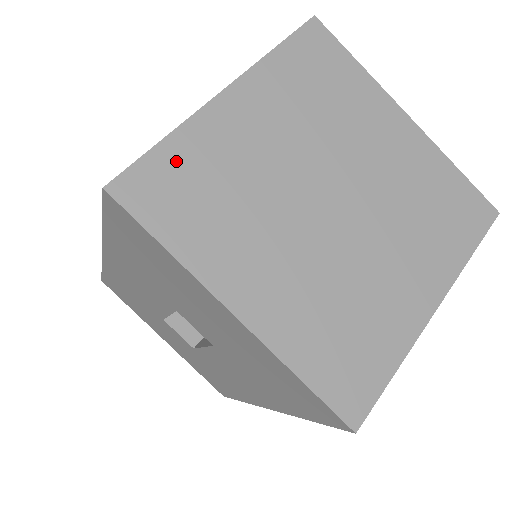
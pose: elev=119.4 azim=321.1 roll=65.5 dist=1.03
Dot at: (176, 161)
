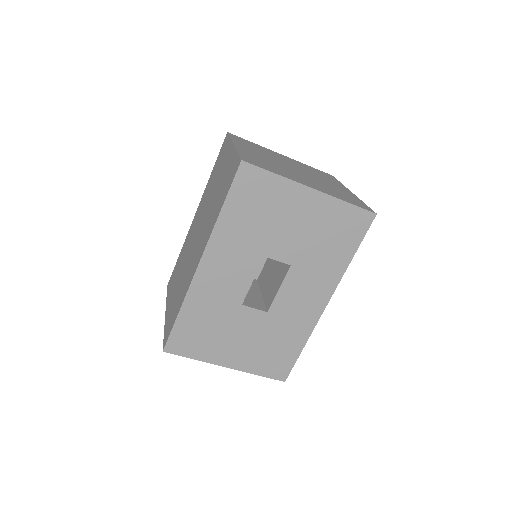
Dot at: (248, 157)
